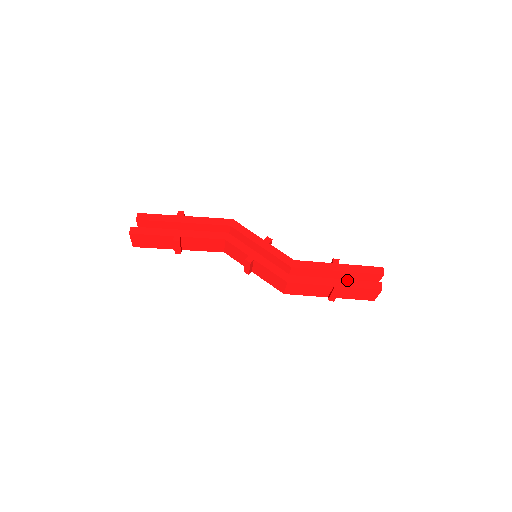
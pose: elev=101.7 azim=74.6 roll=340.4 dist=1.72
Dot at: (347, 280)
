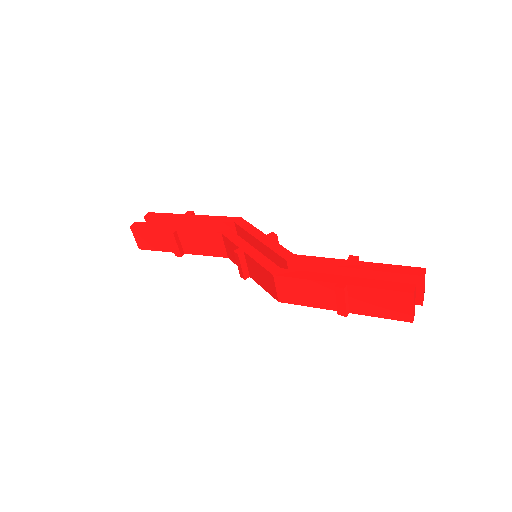
Dot at: (360, 278)
